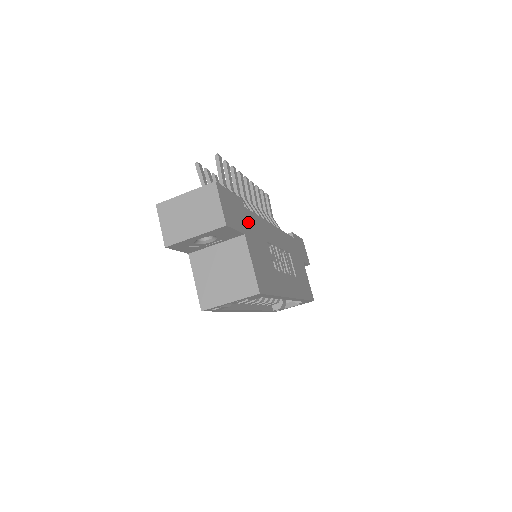
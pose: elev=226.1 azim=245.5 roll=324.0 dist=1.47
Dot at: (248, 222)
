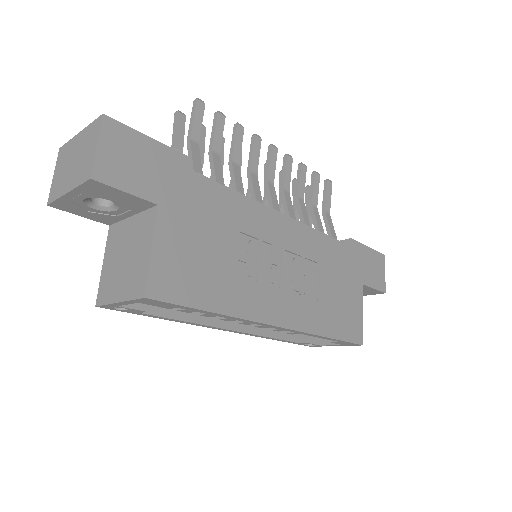
Dot at: (188, 192)
